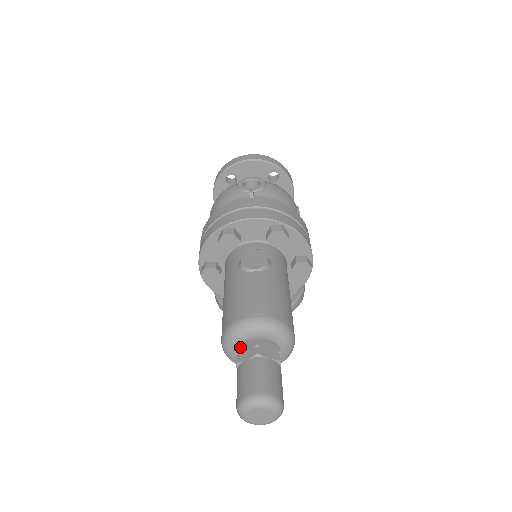
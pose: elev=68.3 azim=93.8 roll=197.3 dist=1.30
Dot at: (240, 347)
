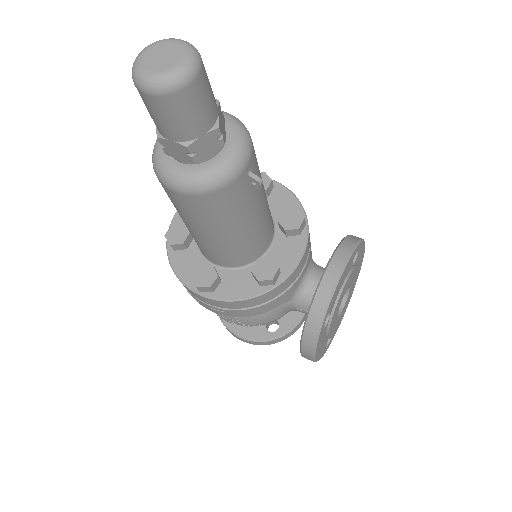
Dot at: occluded
